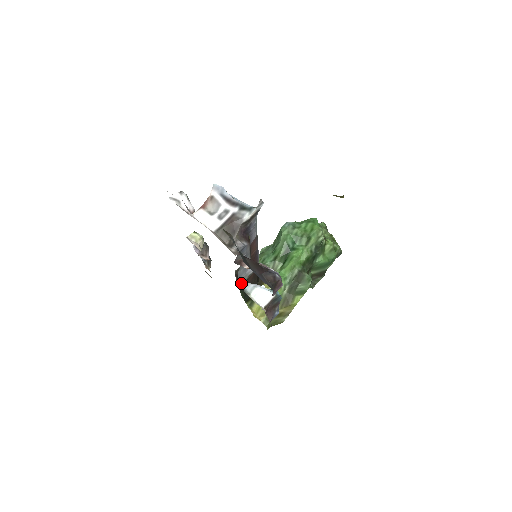
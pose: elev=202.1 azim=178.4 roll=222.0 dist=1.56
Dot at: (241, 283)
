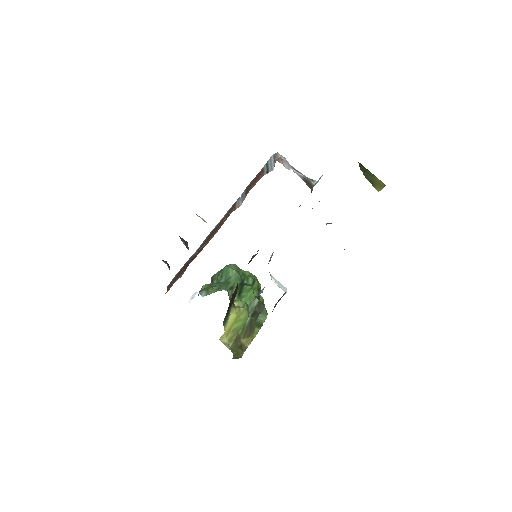
Dot at: occluded
